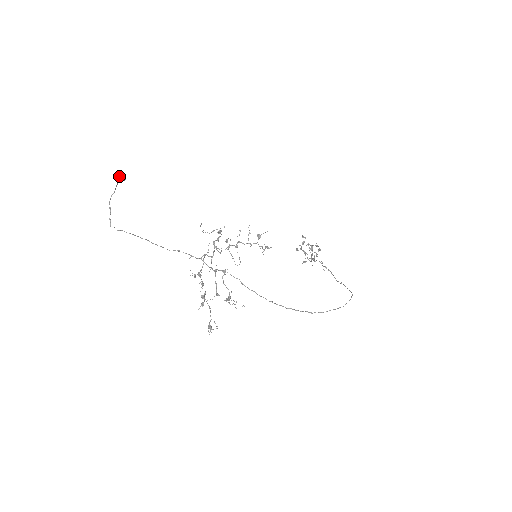
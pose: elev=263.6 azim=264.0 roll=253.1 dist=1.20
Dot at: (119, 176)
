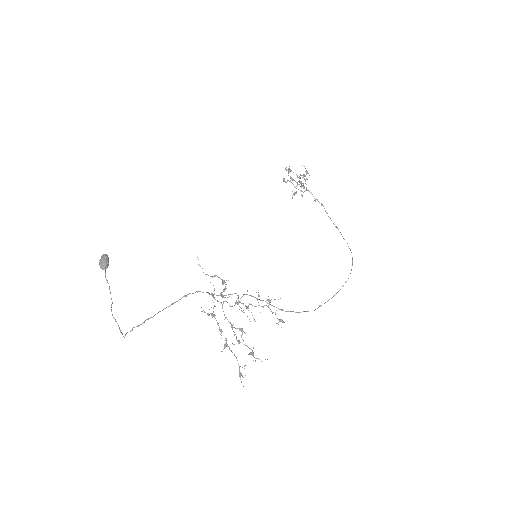
Dot at: (103, 267)
